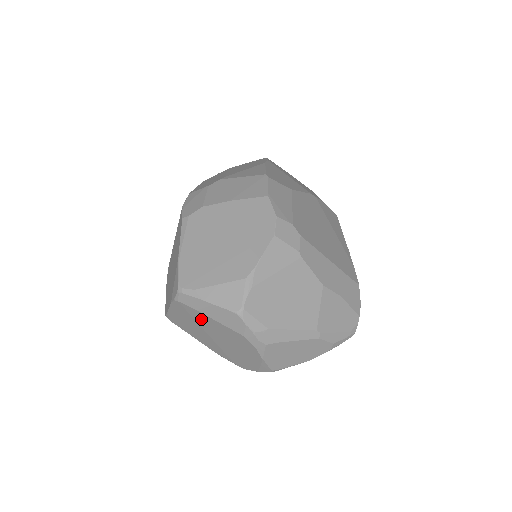
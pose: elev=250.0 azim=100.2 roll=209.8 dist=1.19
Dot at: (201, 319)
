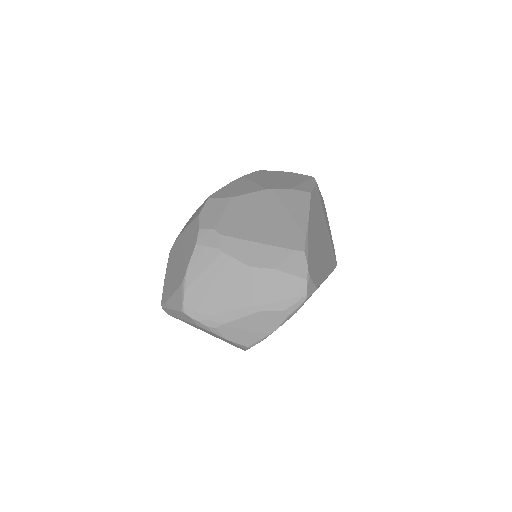
Dot at: (185, 322)
